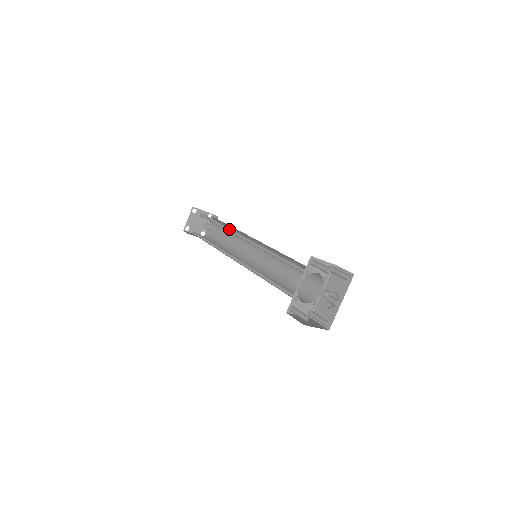
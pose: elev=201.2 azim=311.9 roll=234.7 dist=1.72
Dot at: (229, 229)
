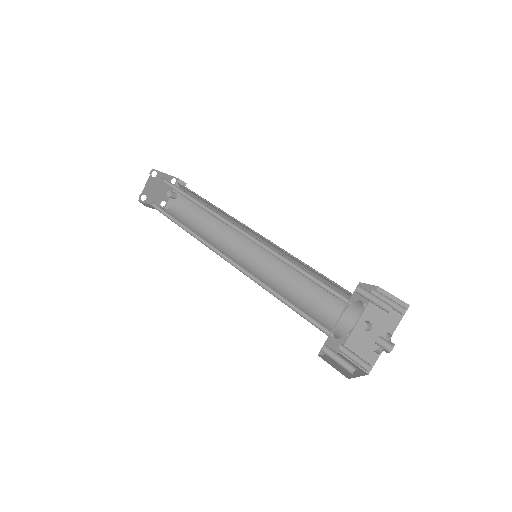
Dot at: (214, 212)
